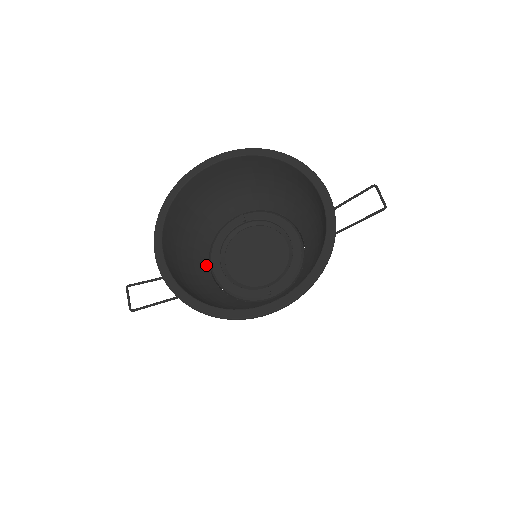
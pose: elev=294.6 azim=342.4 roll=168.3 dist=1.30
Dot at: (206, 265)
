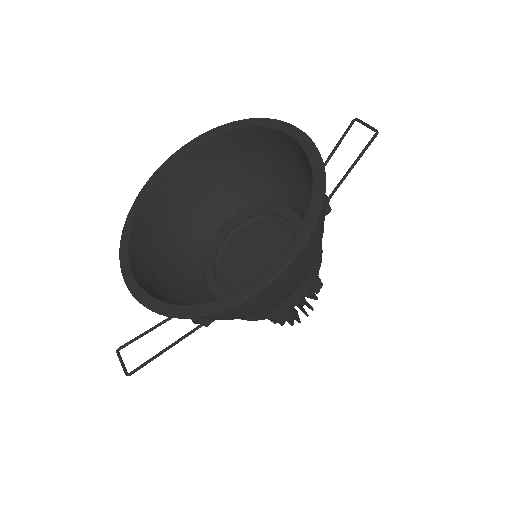
Dot at: (202, 290)
